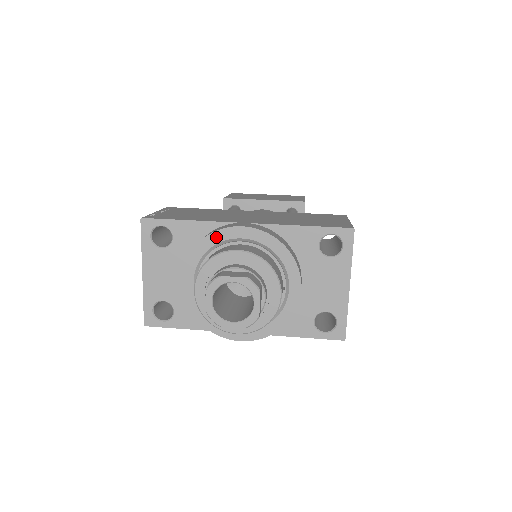
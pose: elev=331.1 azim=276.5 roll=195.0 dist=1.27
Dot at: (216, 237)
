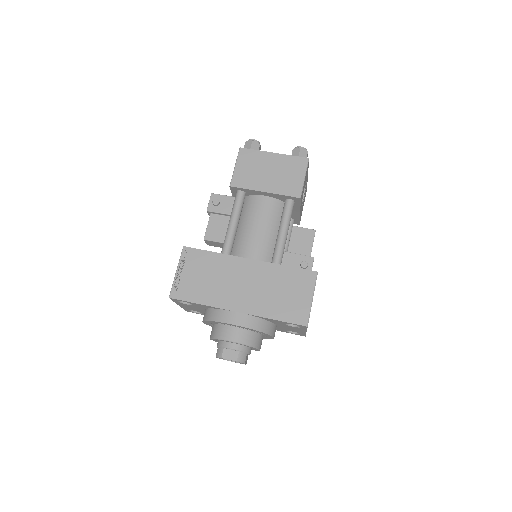
Dot at: occluded
